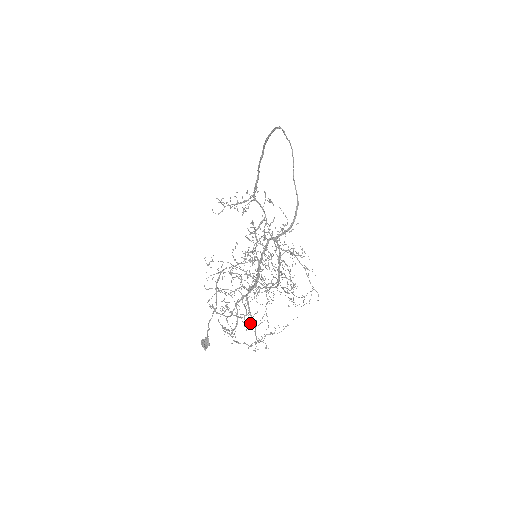
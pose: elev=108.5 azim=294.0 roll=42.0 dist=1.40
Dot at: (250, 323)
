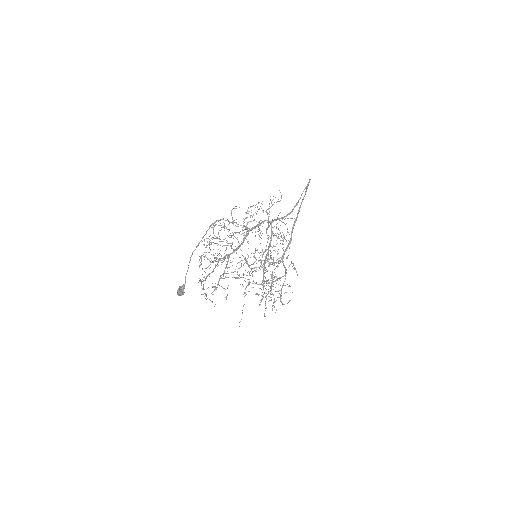
Dot at: (221, 262)
